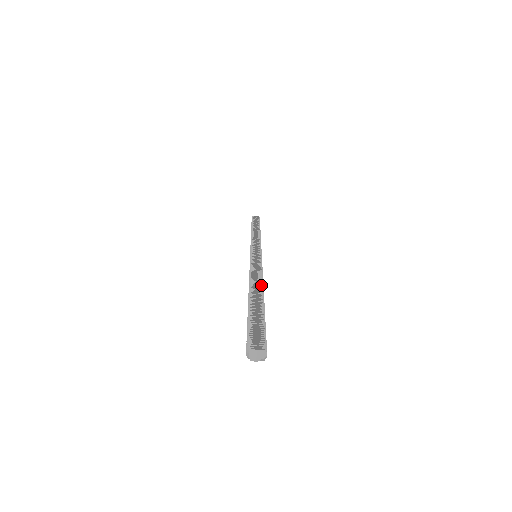
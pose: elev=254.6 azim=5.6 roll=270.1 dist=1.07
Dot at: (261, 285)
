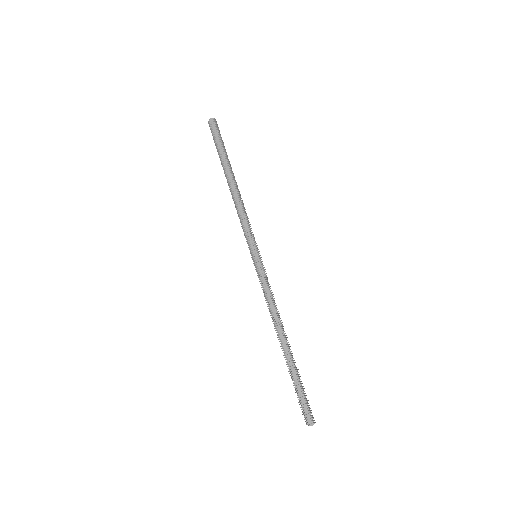
Dot at: (283, 330)
